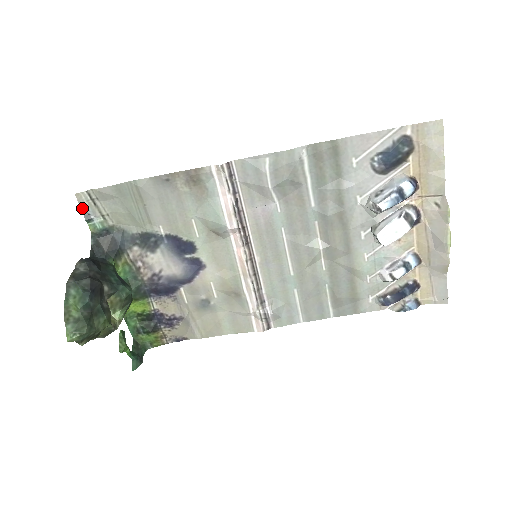
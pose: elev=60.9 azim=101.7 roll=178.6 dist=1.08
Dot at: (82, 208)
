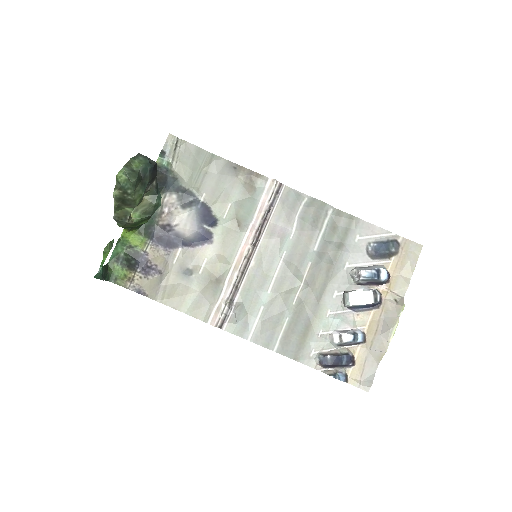
Dot at: (165, 145)
